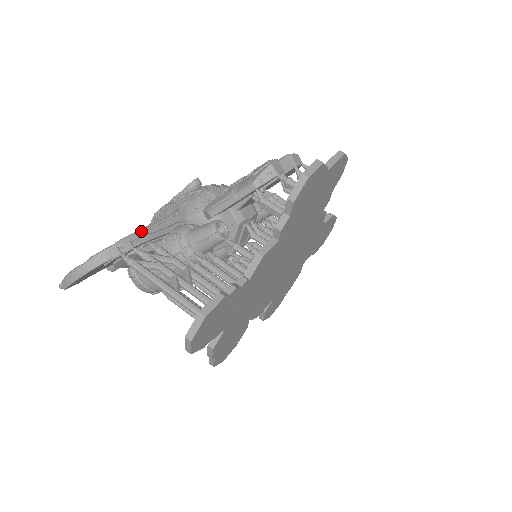
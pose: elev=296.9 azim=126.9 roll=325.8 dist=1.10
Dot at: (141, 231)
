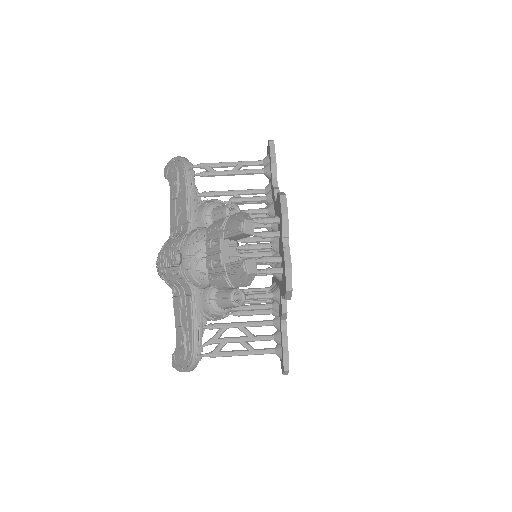
Dot at: (195, 334)
